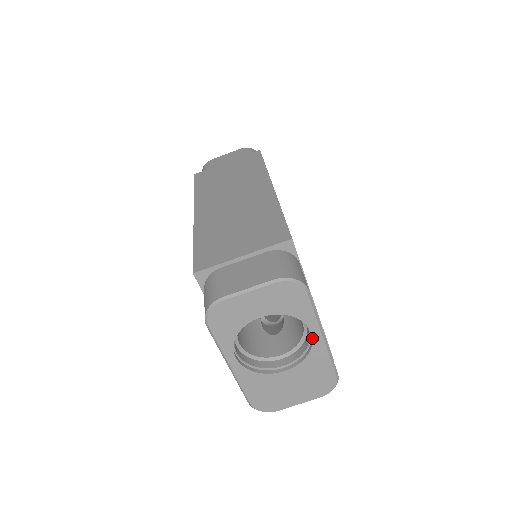
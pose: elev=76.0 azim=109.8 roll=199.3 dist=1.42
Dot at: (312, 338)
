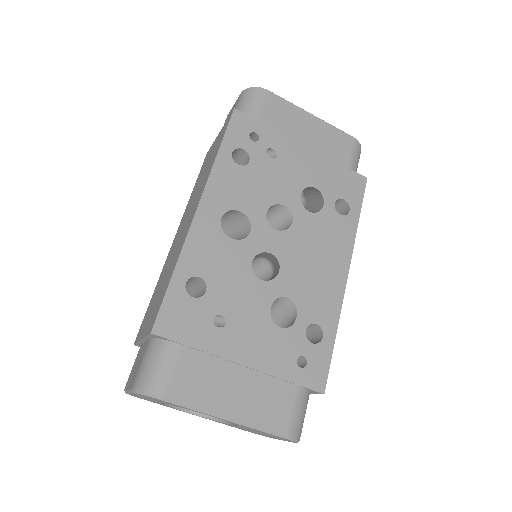
Dot at: (218, 418)
